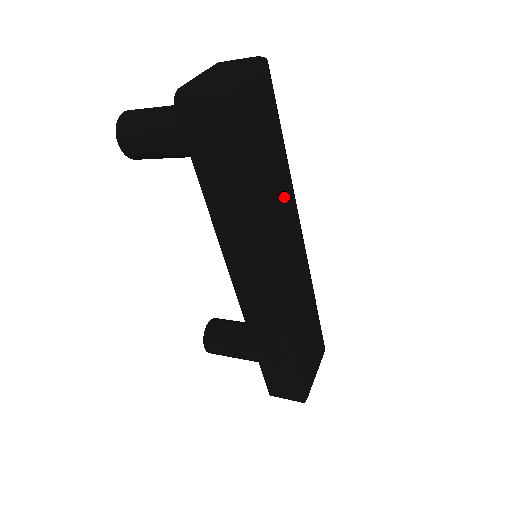
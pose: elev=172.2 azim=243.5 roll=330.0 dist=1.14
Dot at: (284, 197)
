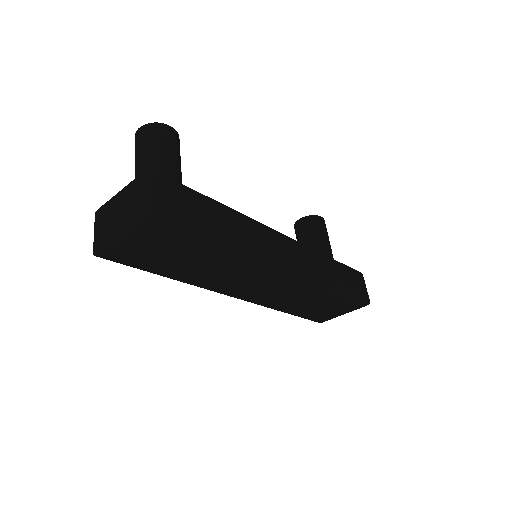
Dot at: (228, 269)
